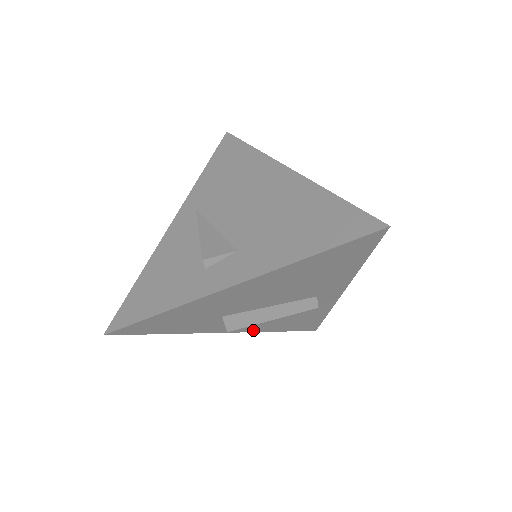
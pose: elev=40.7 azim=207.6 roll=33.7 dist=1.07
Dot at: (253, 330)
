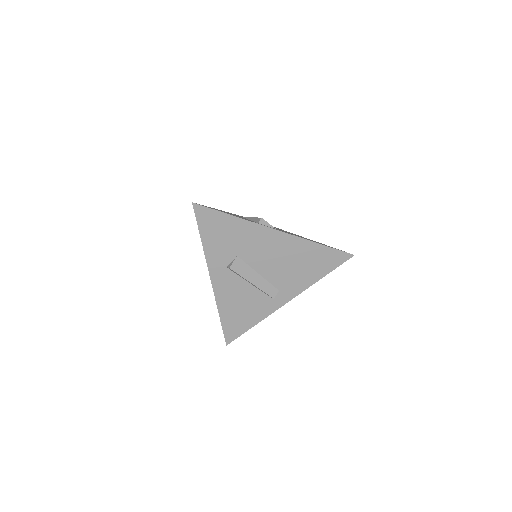
Dot at: (218, 296)
